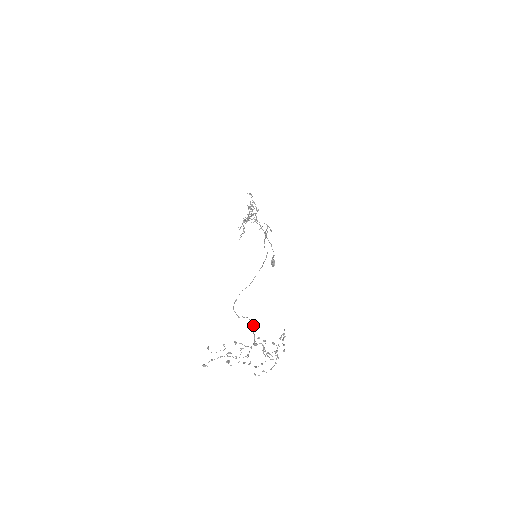
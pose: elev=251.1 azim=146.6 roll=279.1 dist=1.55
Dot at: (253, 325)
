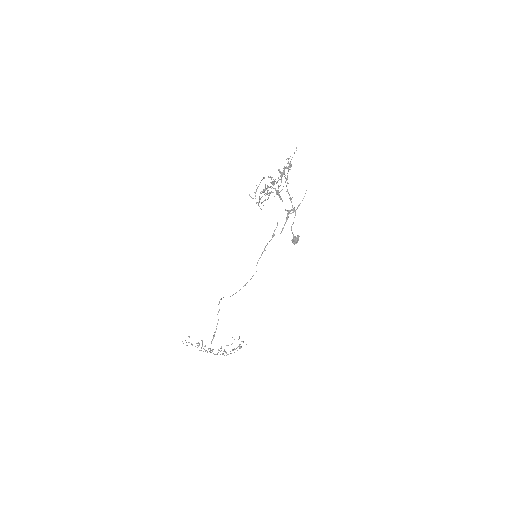
Dot at: occluded
